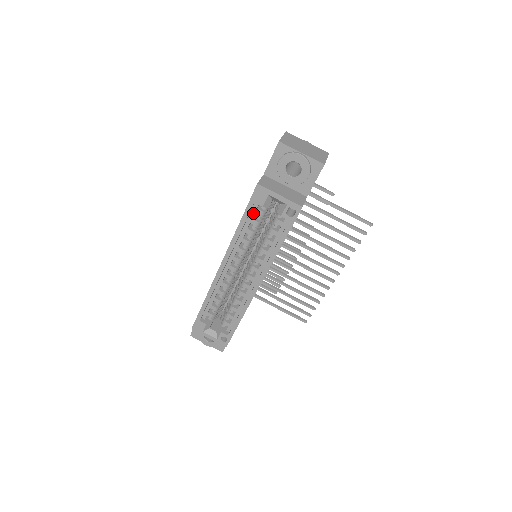
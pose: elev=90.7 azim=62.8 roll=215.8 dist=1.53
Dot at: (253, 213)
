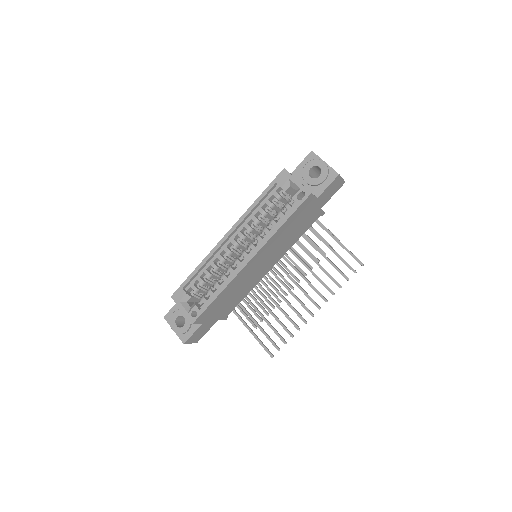
Dot at: (271, 195)
